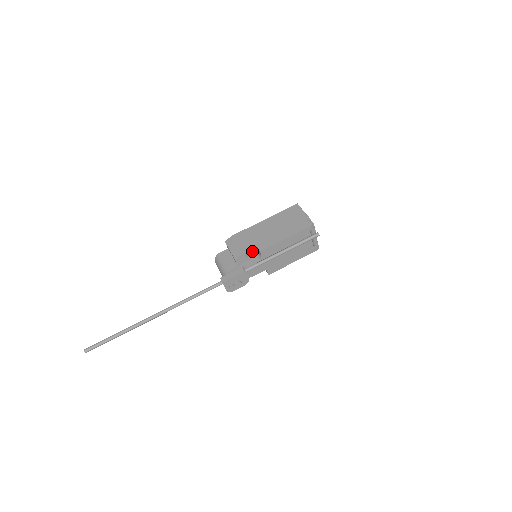
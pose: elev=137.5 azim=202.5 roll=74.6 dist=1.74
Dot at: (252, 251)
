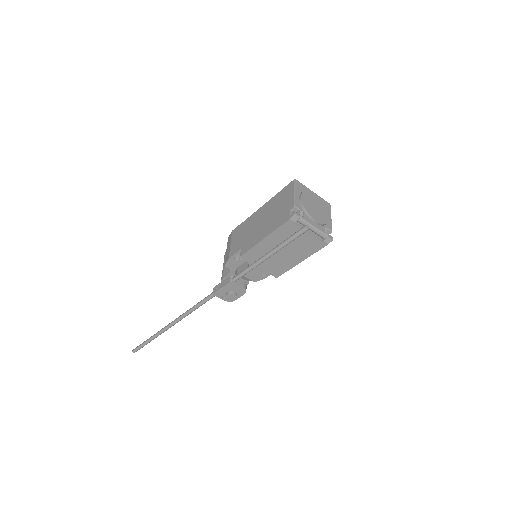
Dot at: occluded
